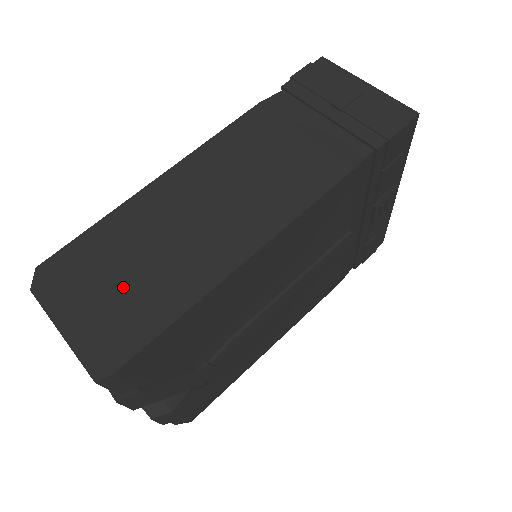
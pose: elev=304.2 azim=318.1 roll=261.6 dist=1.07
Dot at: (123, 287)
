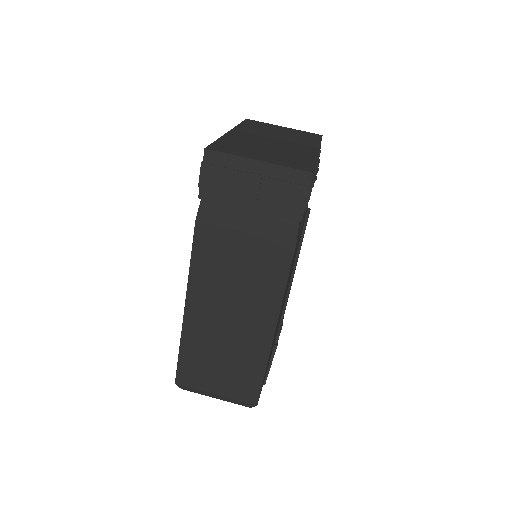
Dot at: (226, 373)
